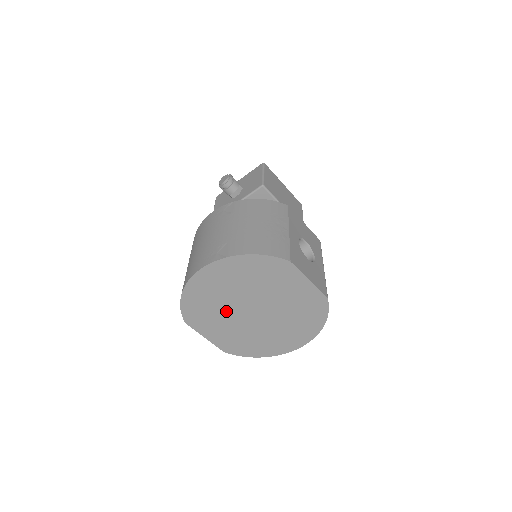
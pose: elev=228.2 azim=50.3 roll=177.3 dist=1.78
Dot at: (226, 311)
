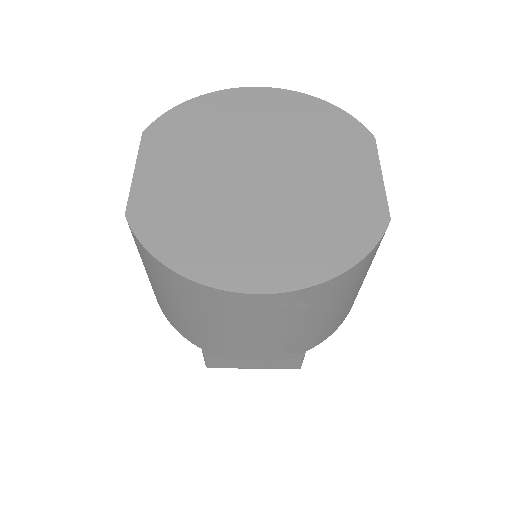
Dot at: (220, 150)
